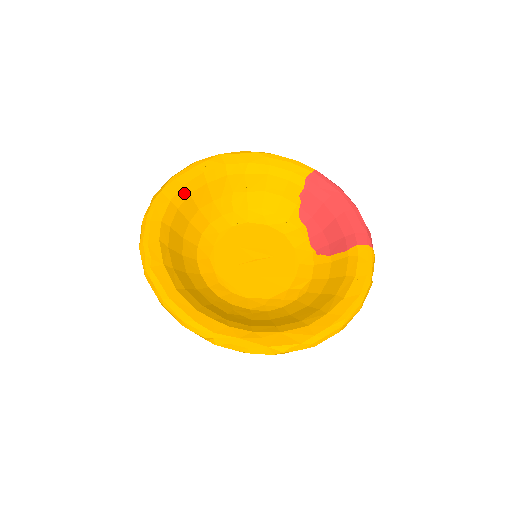
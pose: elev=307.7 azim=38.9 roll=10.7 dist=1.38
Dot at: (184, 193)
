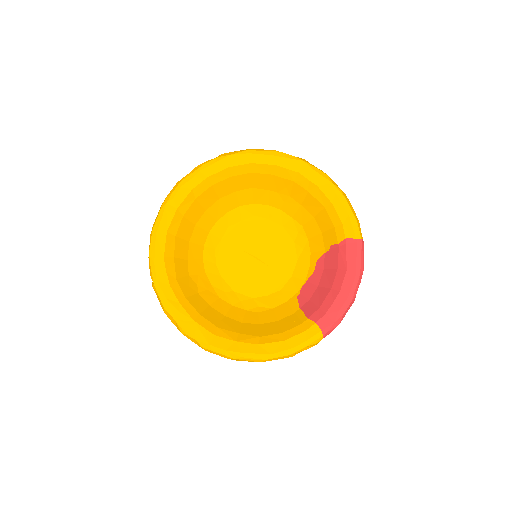
Dot at: (246, 169)
